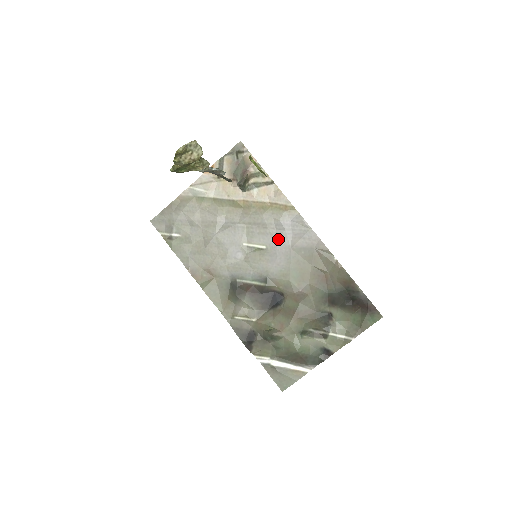
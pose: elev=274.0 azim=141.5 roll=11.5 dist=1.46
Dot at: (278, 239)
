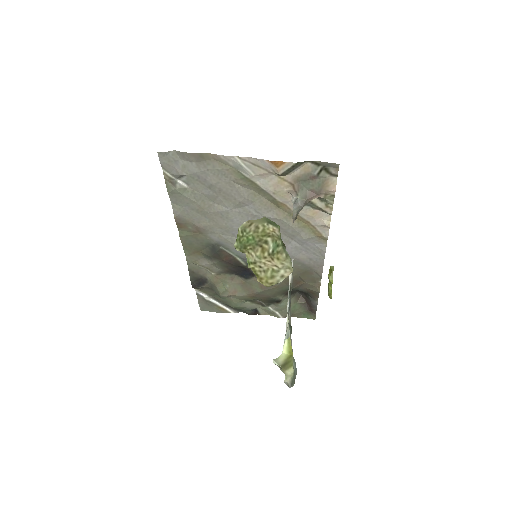
Dot at: (288, 247)
